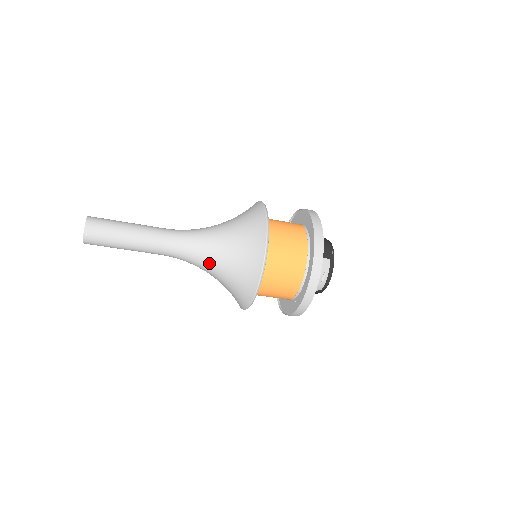
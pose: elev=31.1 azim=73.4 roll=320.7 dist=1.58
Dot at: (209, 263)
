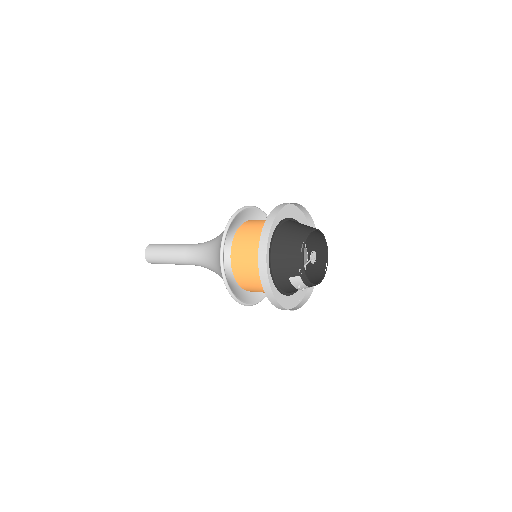
Dot at: occluded
